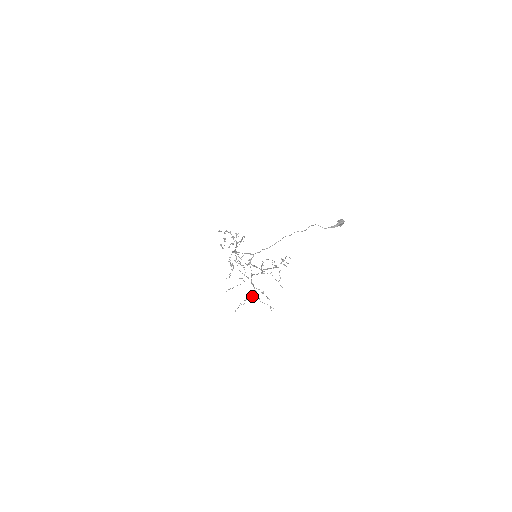
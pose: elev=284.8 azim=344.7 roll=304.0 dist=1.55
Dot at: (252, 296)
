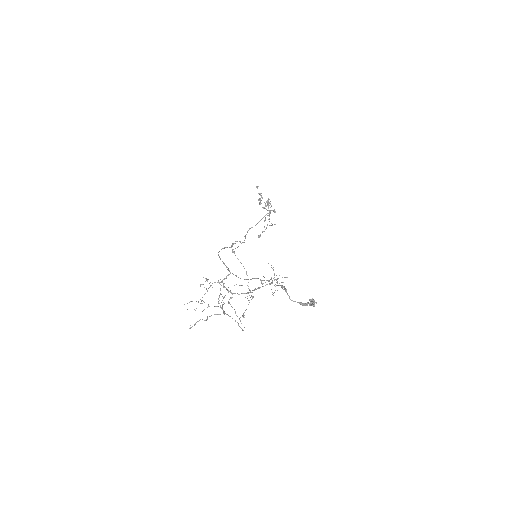
Dot at: (219, 314)
